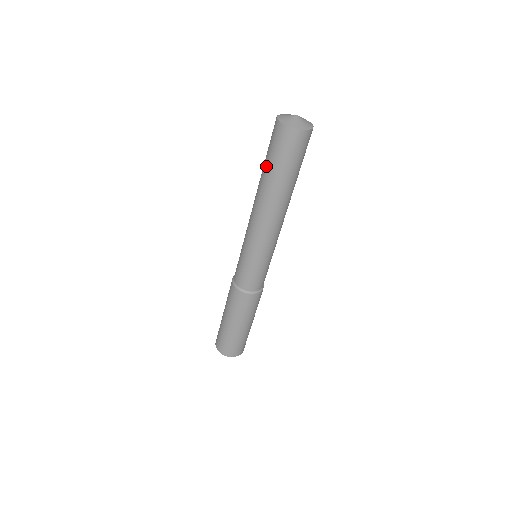
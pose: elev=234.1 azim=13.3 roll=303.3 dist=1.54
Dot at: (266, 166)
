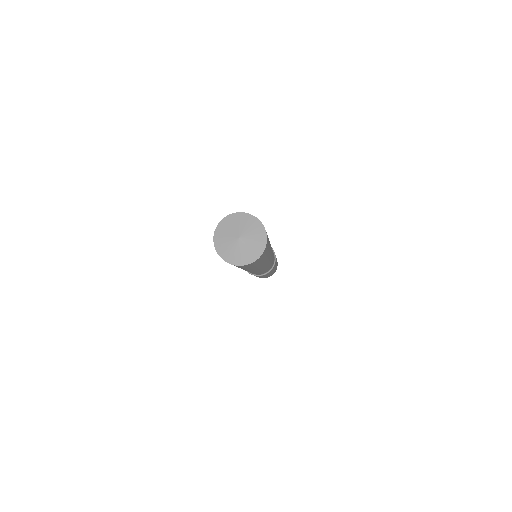
Dot at: occluded
